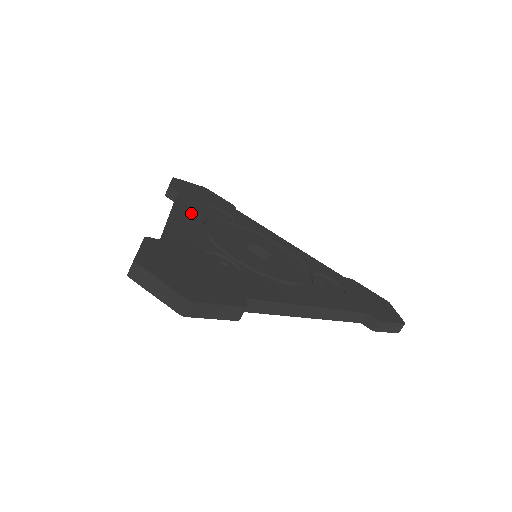
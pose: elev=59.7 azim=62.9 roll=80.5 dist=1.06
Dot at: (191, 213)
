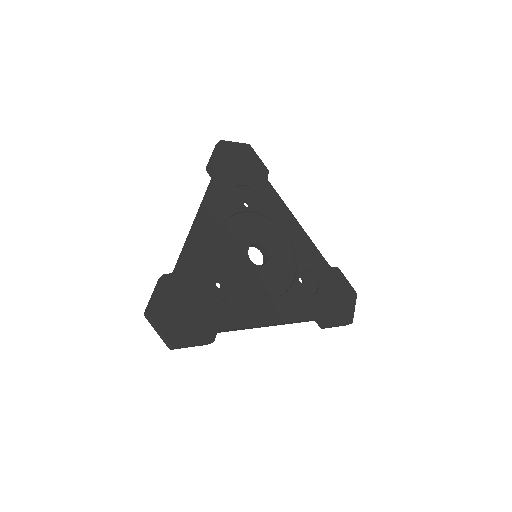
Dot at: (215, 213)
